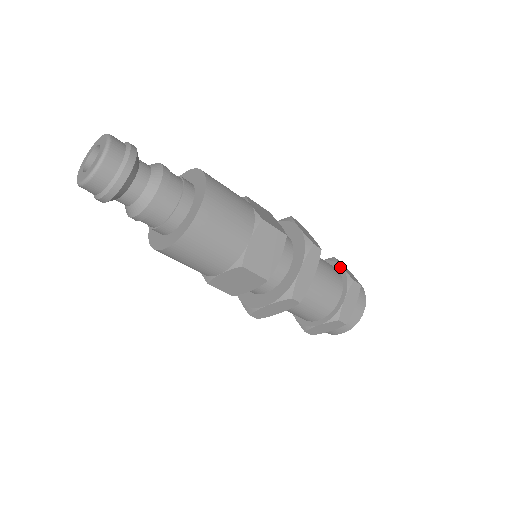
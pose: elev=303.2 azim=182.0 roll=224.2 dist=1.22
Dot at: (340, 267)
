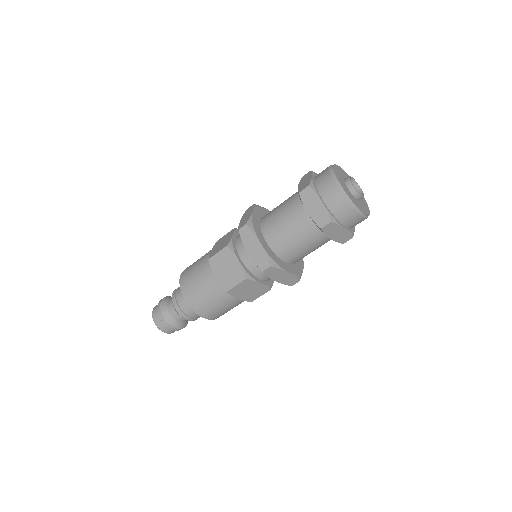
Dot at: (306, 212)
